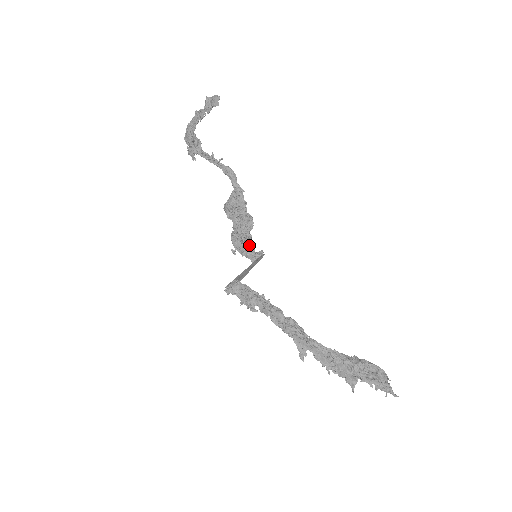
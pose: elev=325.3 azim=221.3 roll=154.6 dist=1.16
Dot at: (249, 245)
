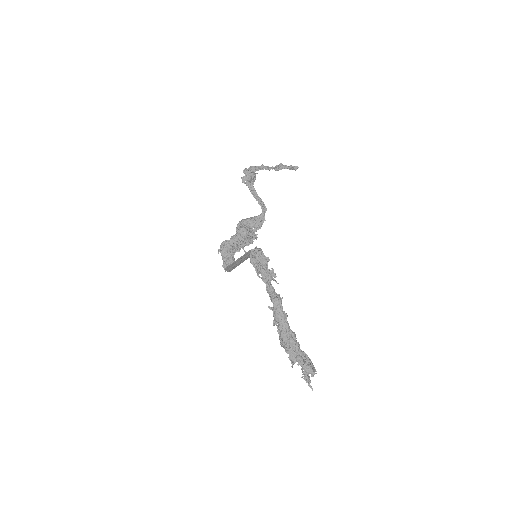
Dot at: (233, 255)
